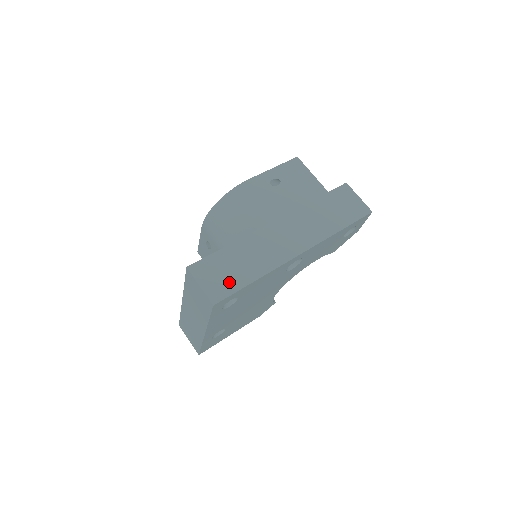
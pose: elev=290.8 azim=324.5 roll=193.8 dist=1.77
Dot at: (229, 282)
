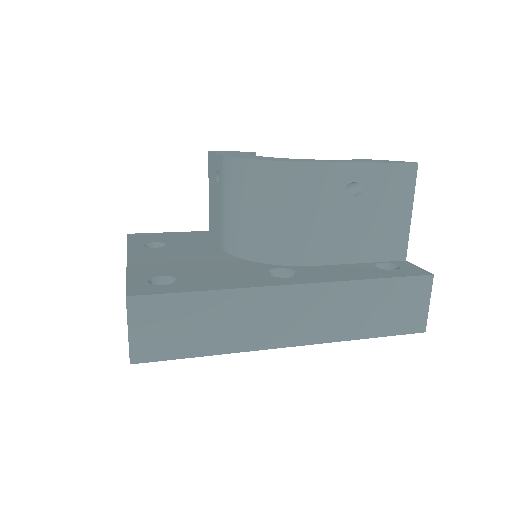
Dot at: (171, 343)
